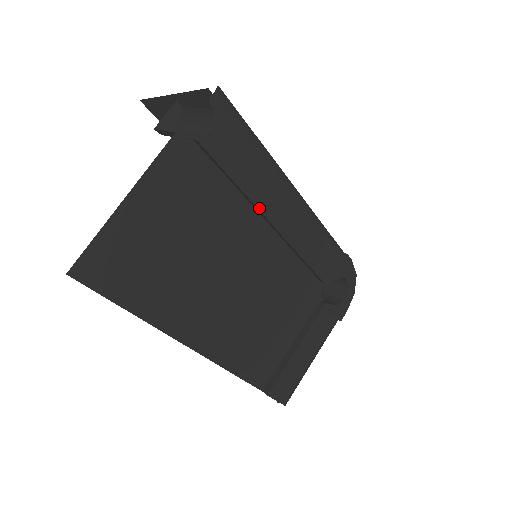
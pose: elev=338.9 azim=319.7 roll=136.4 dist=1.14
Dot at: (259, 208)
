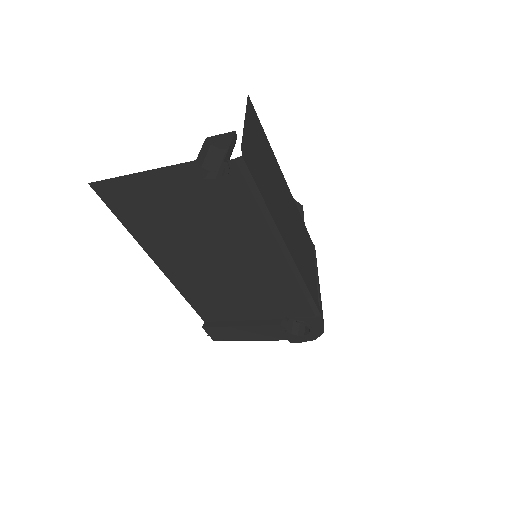
Dot at: (244, 242)
